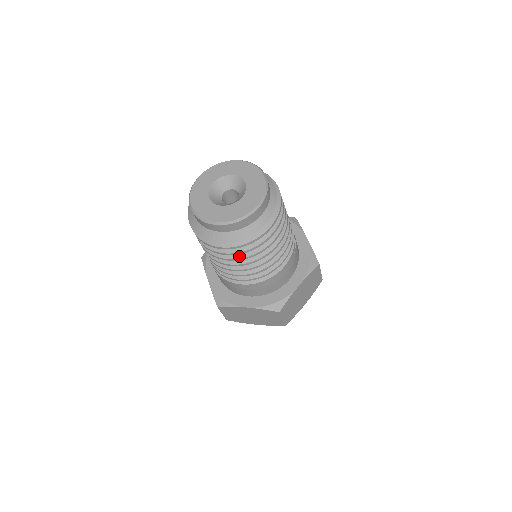
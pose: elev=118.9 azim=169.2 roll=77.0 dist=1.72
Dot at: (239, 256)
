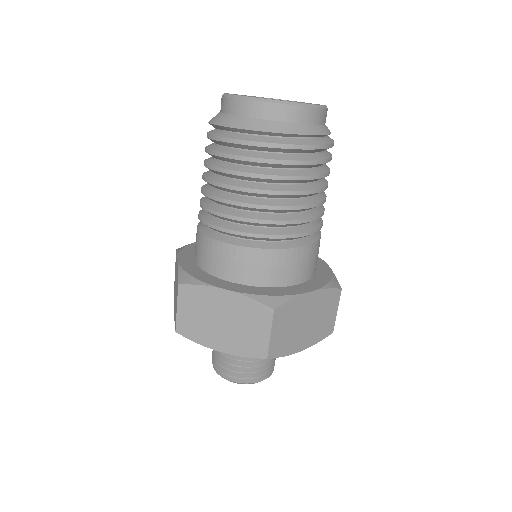
Dot at: (260, 171)
